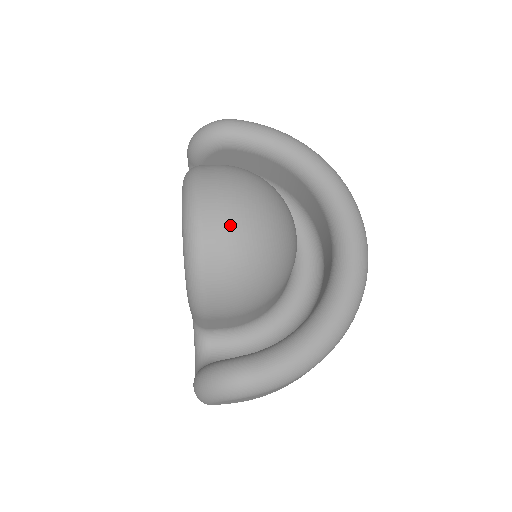
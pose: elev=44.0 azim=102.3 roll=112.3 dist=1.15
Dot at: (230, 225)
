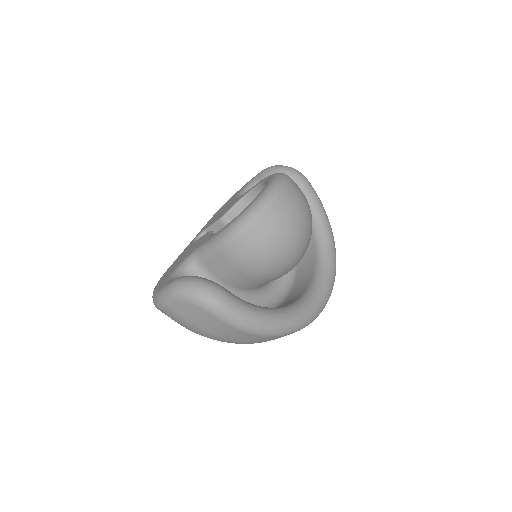
Dot at: (292, 213)
